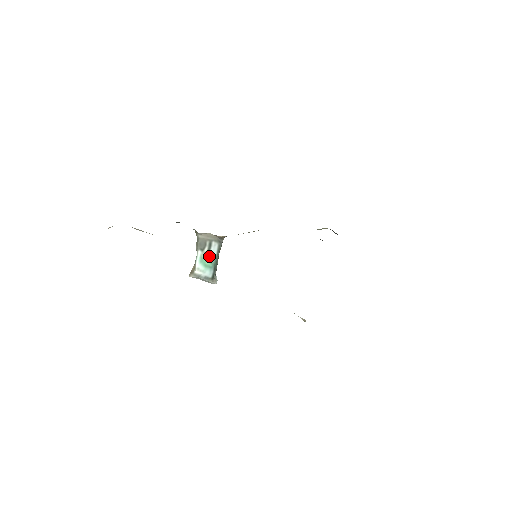
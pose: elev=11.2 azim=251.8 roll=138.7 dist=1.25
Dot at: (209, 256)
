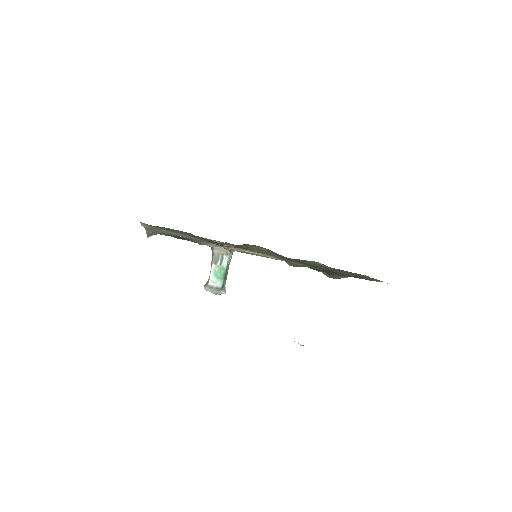
Dot at: (221, 269)
